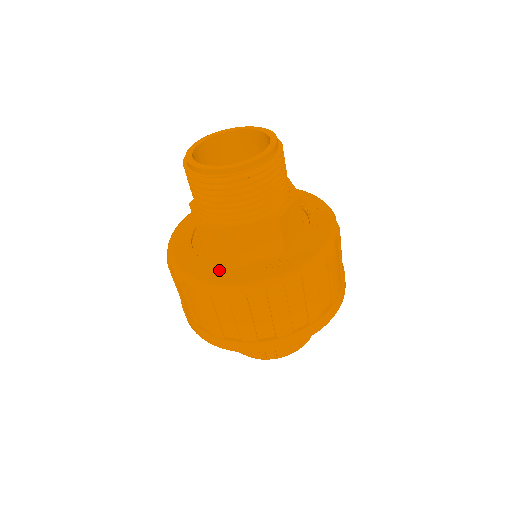
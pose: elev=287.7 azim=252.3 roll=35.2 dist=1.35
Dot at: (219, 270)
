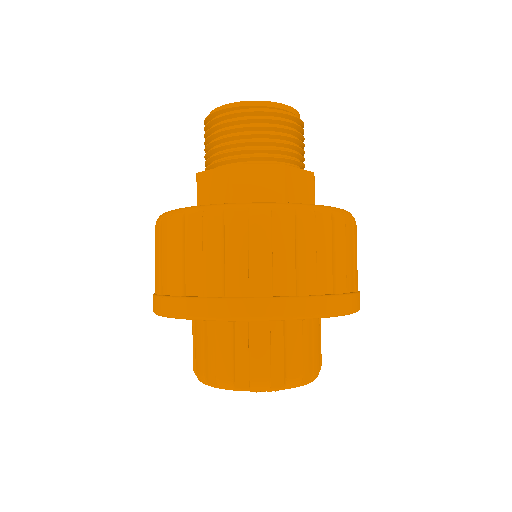
Dot at: occluded
